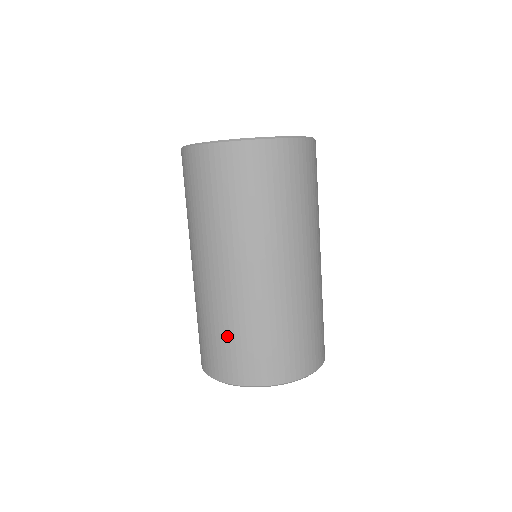
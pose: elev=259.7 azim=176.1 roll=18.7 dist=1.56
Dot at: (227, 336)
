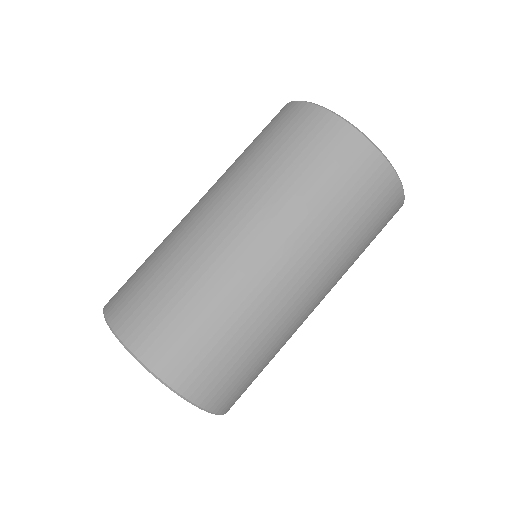
Dot at: (189, 308)
